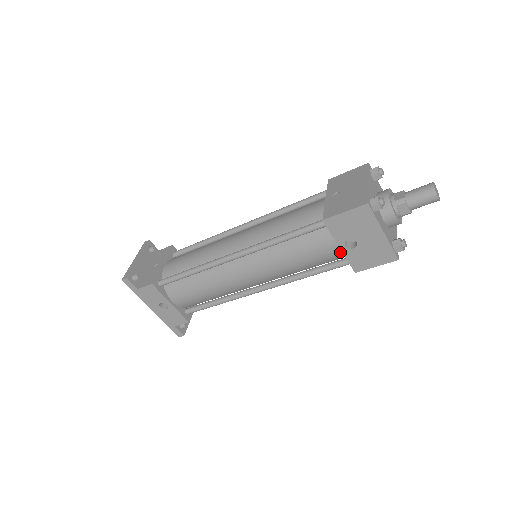
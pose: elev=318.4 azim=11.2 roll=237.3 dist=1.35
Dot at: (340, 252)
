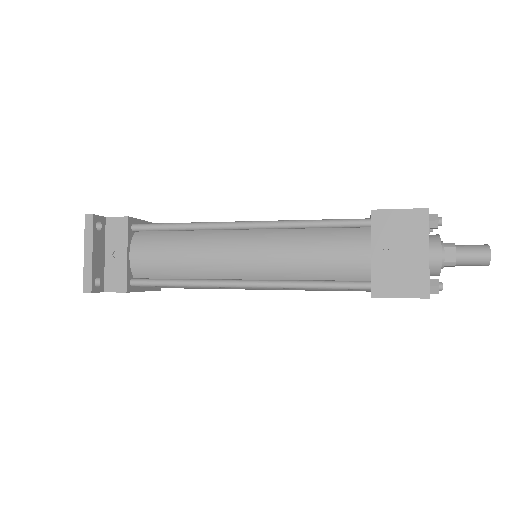
Dot at: occluded
